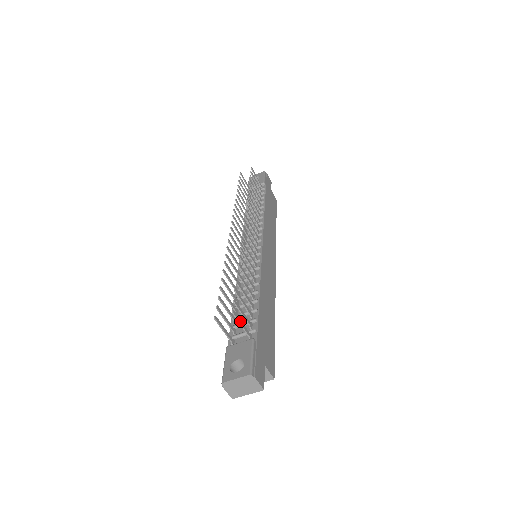
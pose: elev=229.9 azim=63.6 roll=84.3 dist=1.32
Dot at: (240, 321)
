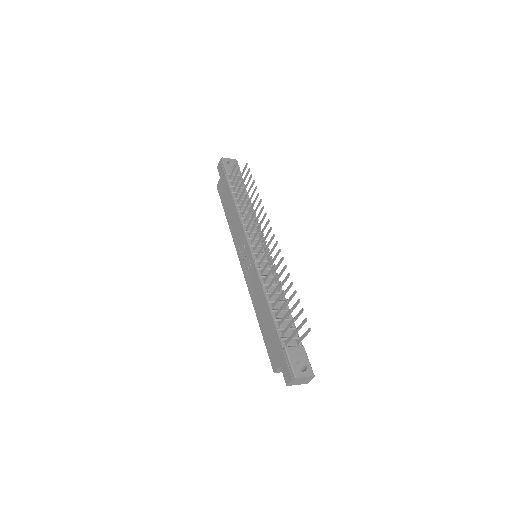
Dot at: (306, 334)
